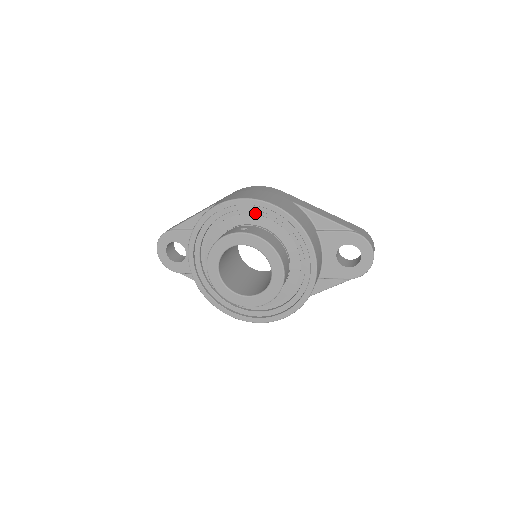
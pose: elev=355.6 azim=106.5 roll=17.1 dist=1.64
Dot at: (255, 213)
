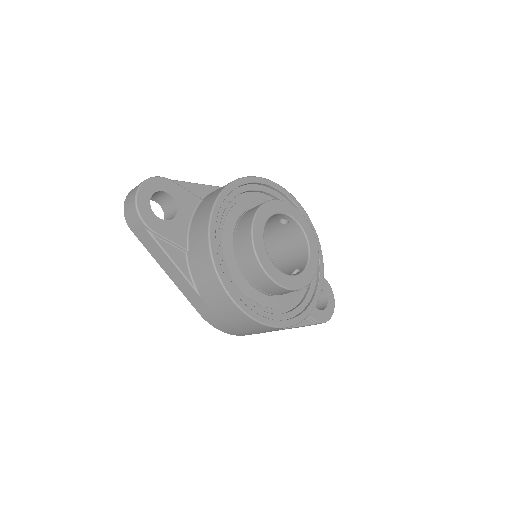
Dot at: occluded
